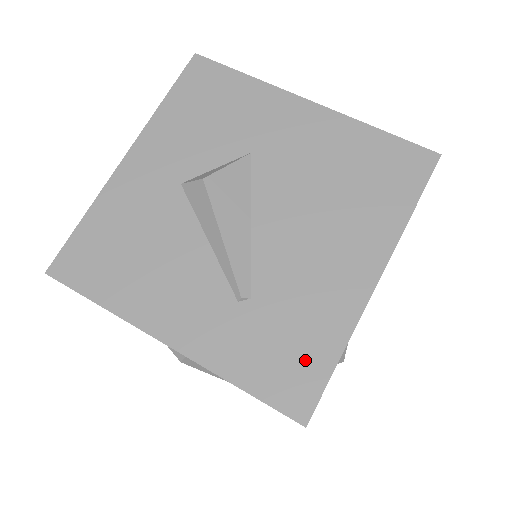
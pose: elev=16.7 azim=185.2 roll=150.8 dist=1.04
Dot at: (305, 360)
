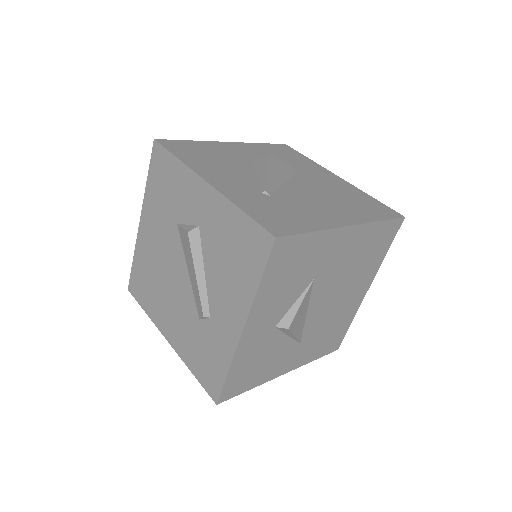
Dot at: (290, 222)
